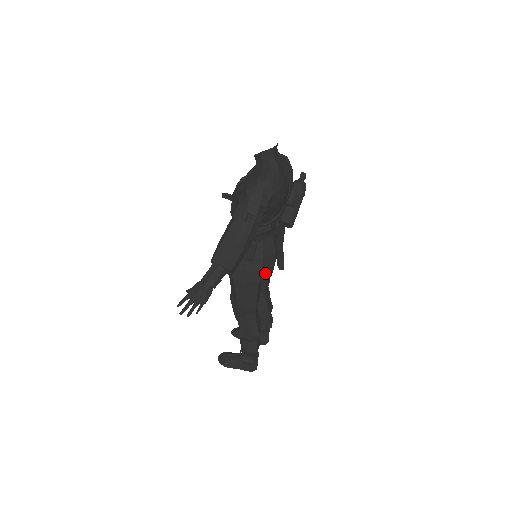
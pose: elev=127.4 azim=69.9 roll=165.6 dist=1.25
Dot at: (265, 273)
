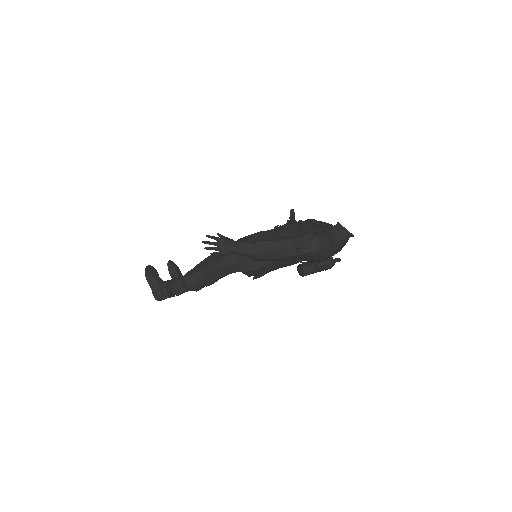
Dot at: (251, 272)
